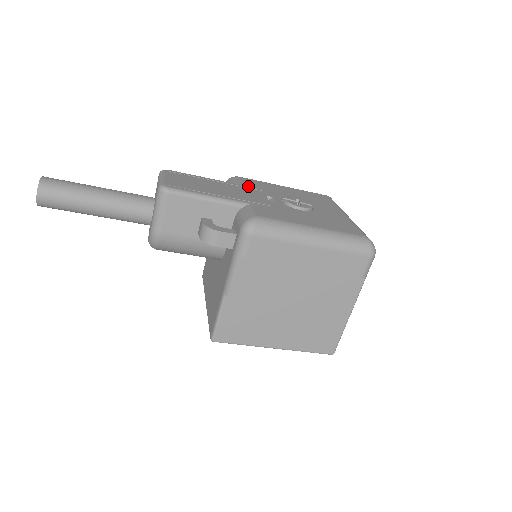
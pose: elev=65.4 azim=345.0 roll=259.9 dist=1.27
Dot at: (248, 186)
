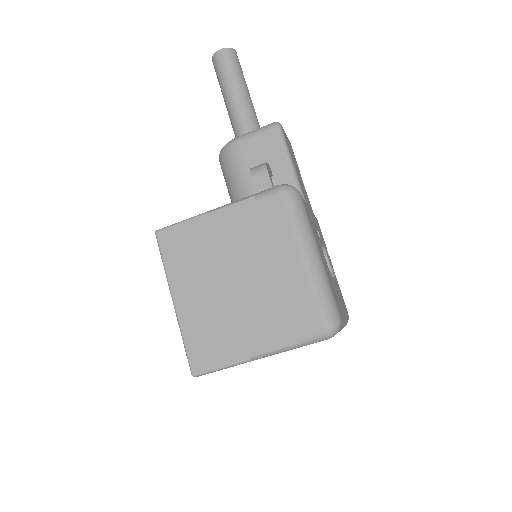
Dot at: occluded
